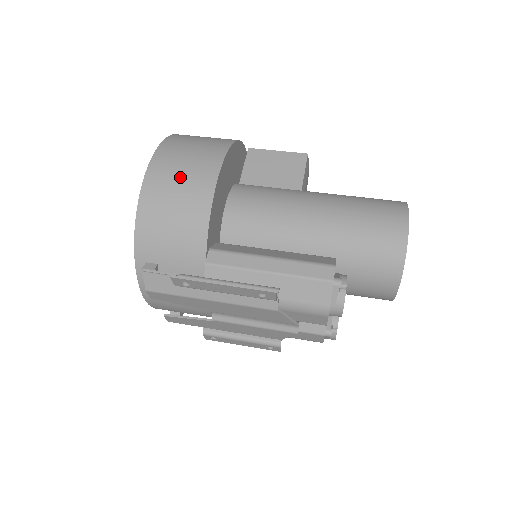
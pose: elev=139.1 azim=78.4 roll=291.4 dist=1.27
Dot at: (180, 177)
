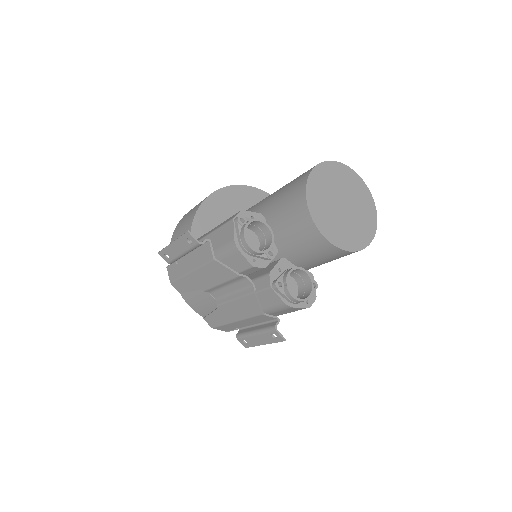
Dot at: occluded
